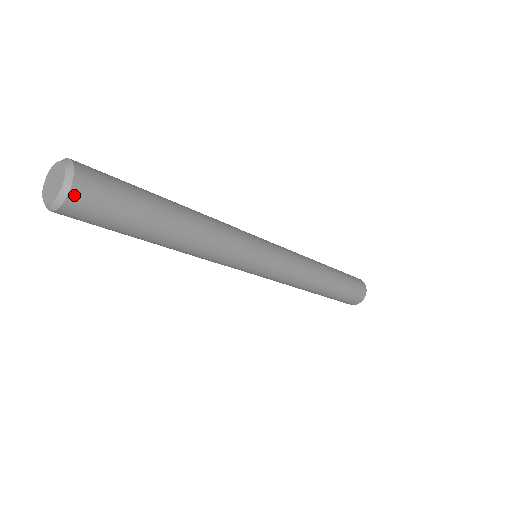
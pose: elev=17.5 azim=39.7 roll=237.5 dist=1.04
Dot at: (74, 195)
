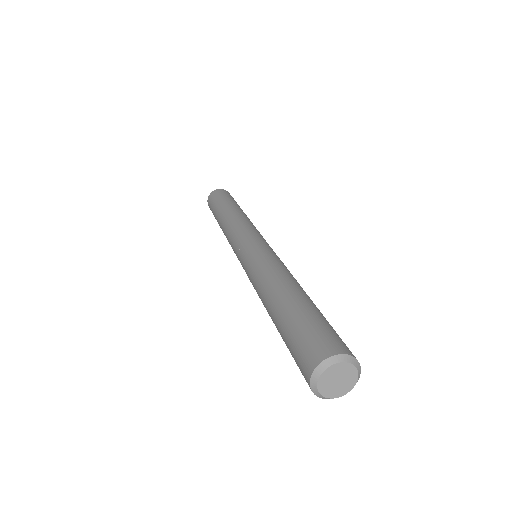
Dot at: occluded
